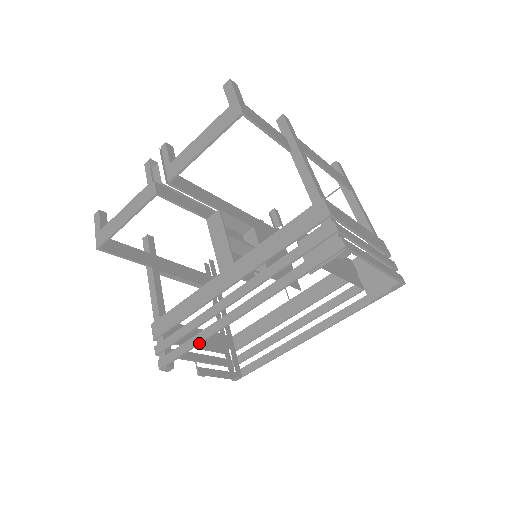
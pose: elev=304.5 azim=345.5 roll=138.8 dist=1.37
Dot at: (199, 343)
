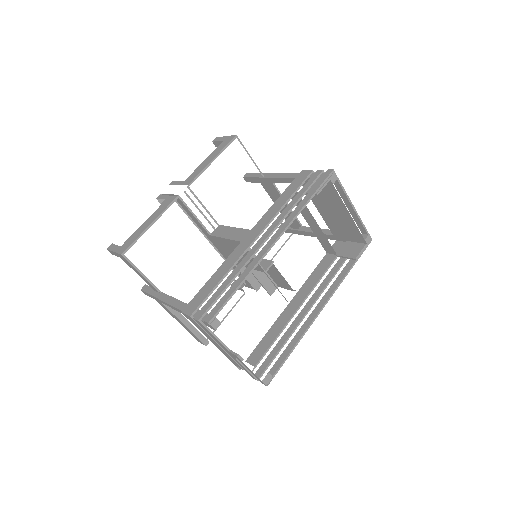
Dot at: (245, 279)
